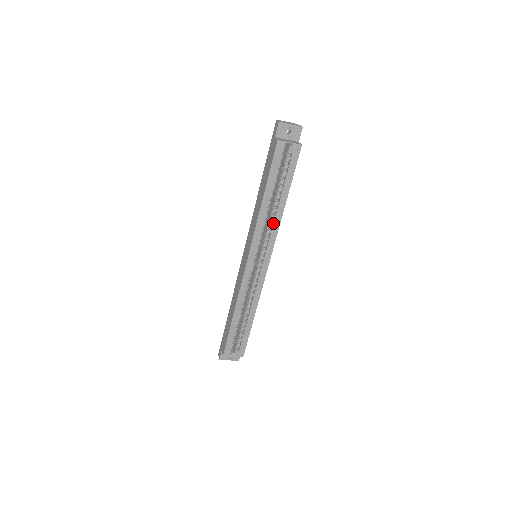
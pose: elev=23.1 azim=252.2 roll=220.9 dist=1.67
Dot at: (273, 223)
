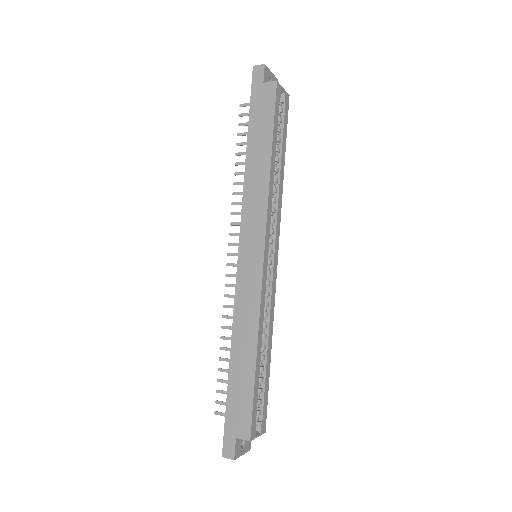
Dot at: (278, 198)
